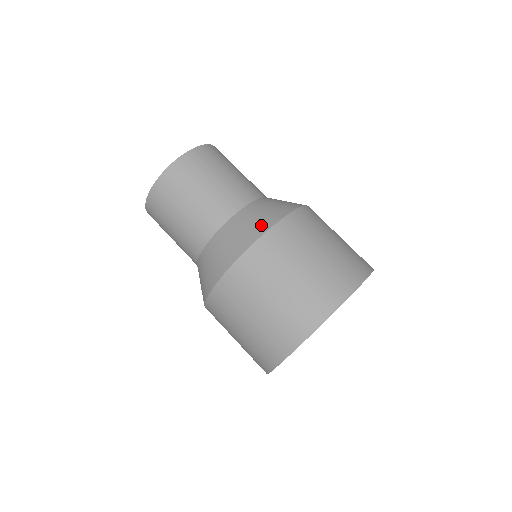
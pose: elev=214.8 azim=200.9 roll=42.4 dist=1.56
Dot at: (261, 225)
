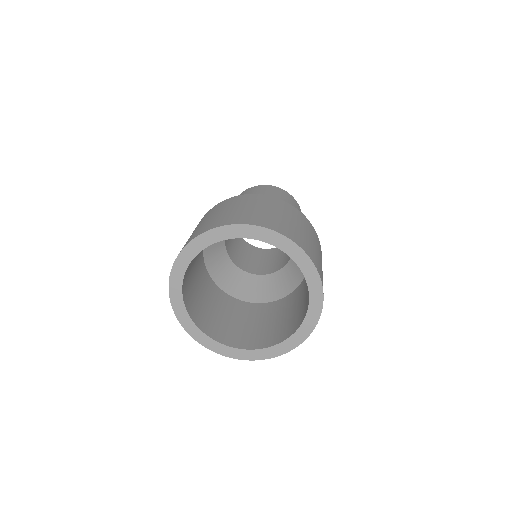
Dot at: occluded
